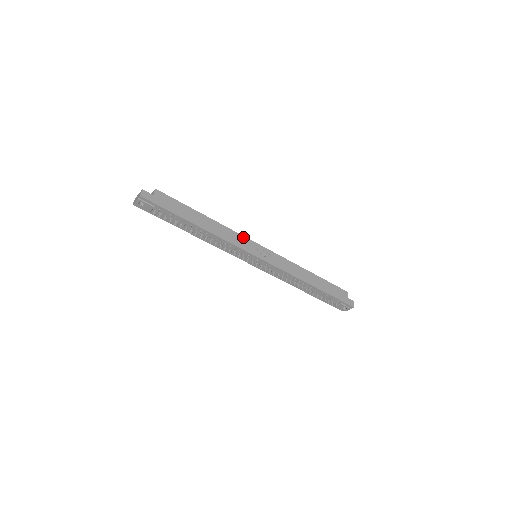
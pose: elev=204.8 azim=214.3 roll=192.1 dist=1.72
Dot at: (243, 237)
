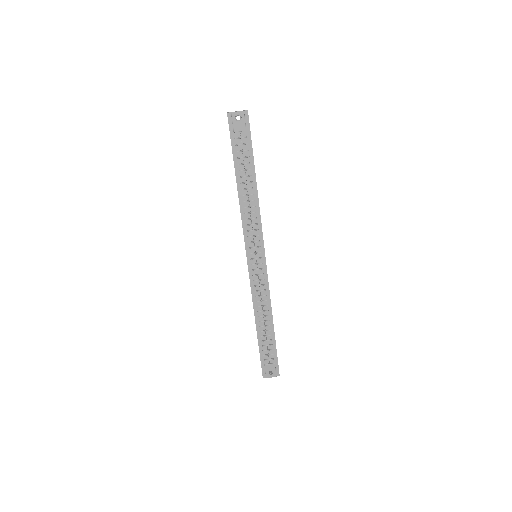
Dot at: occluded
